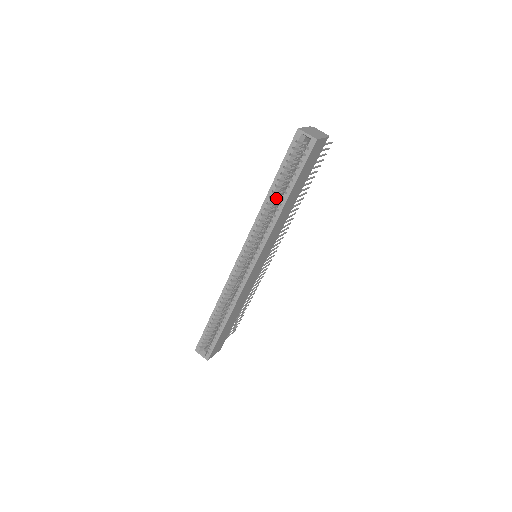
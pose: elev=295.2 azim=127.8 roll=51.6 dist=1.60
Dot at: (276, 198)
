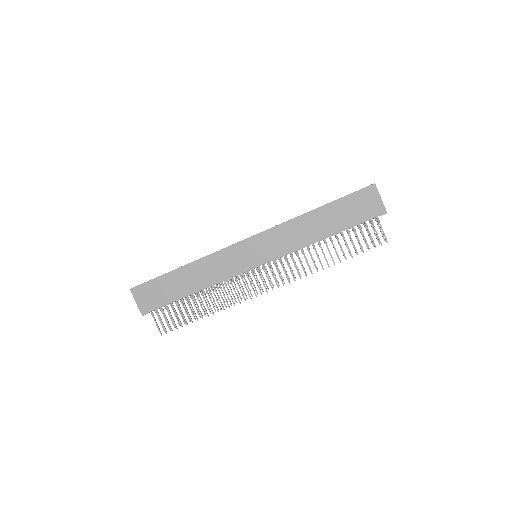
Dot at: occluded
